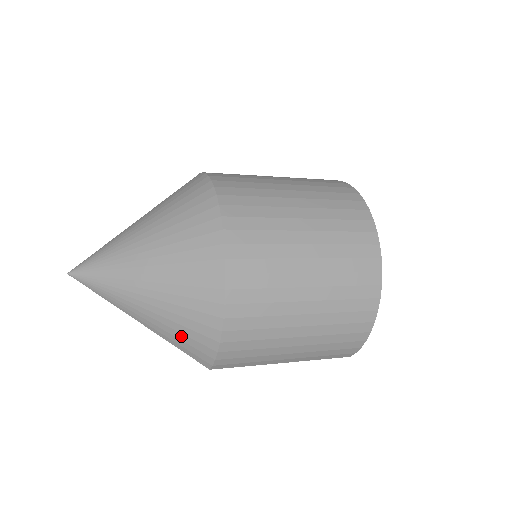
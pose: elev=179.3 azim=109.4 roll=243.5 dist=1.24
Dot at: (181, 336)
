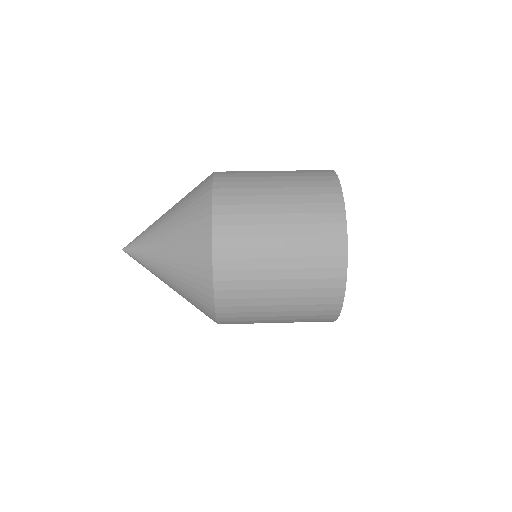
Dot at: occluded
